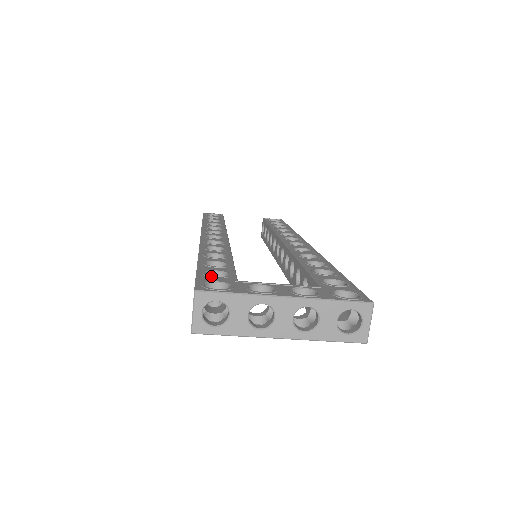
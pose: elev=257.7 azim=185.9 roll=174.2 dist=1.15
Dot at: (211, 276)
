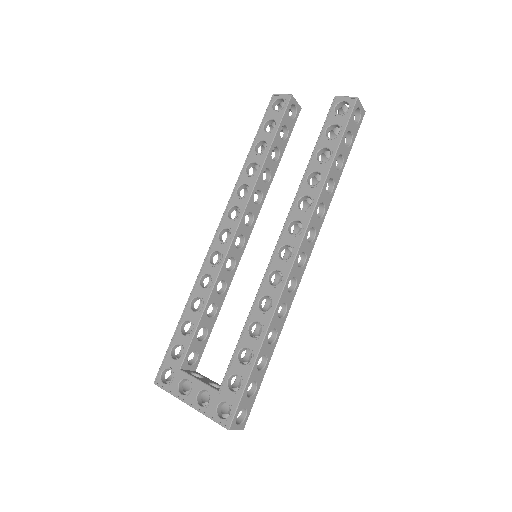
Dot at: (171, 358)
